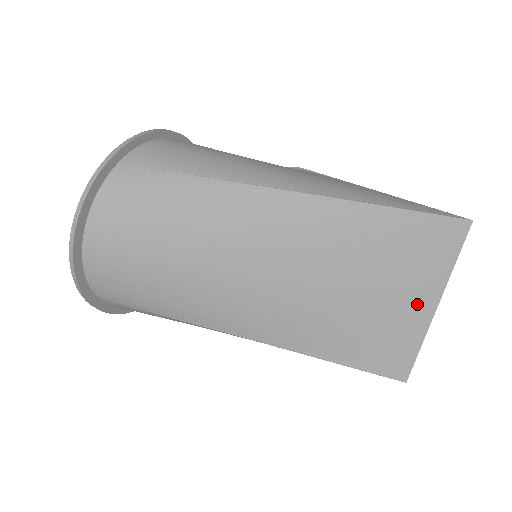
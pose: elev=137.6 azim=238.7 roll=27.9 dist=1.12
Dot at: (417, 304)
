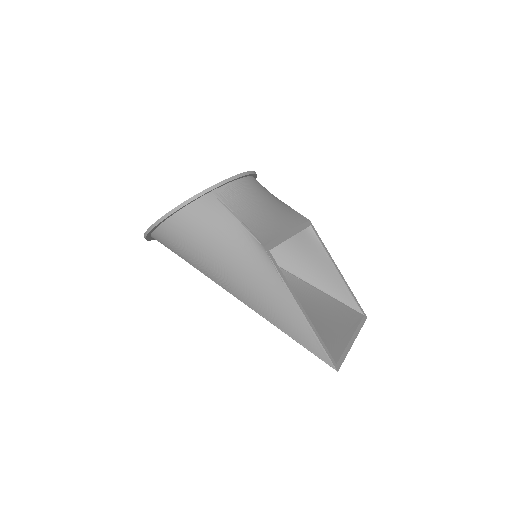
Dot at: occluded
